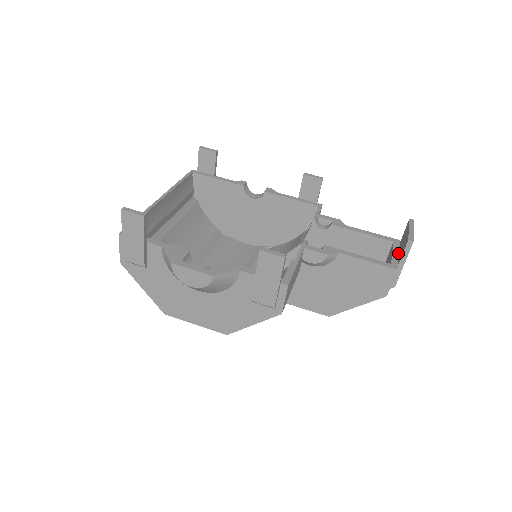
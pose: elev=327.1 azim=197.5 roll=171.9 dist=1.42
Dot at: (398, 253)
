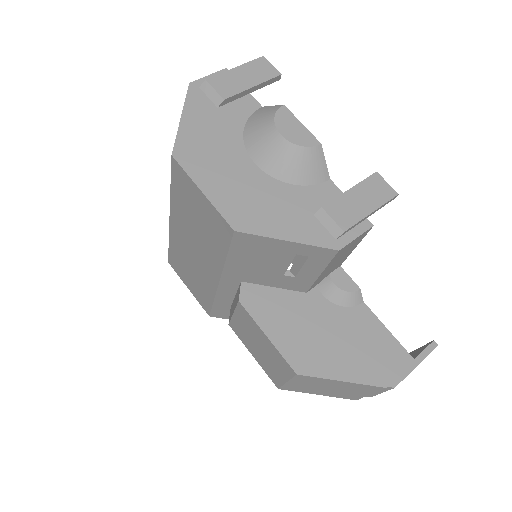
Dot at: occluded
